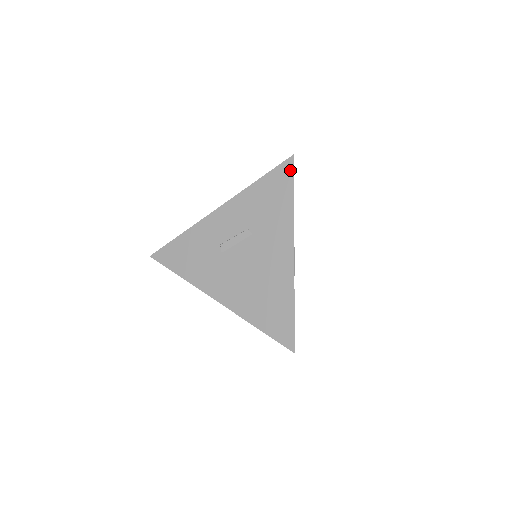
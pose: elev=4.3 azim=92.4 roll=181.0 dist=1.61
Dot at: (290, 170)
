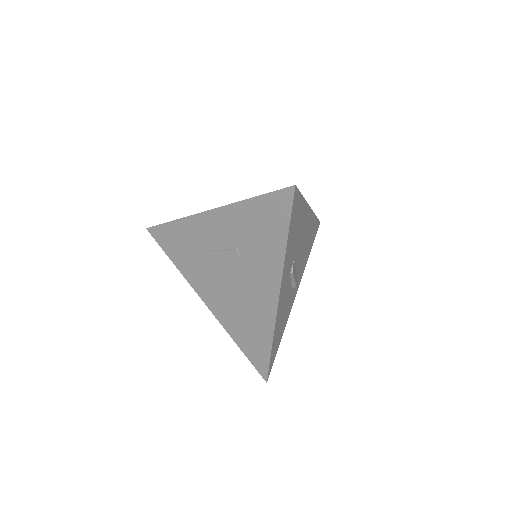
Dot at: (288, 203)
